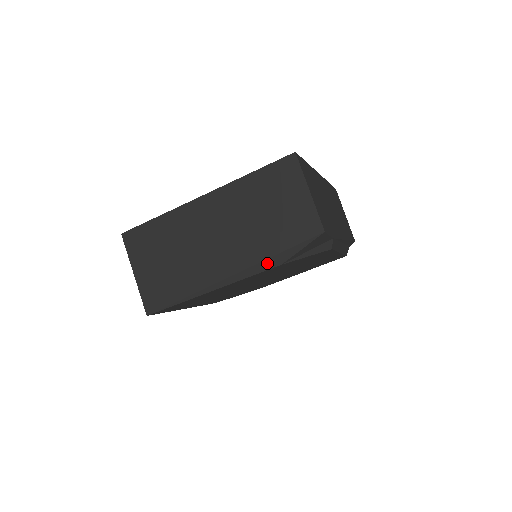
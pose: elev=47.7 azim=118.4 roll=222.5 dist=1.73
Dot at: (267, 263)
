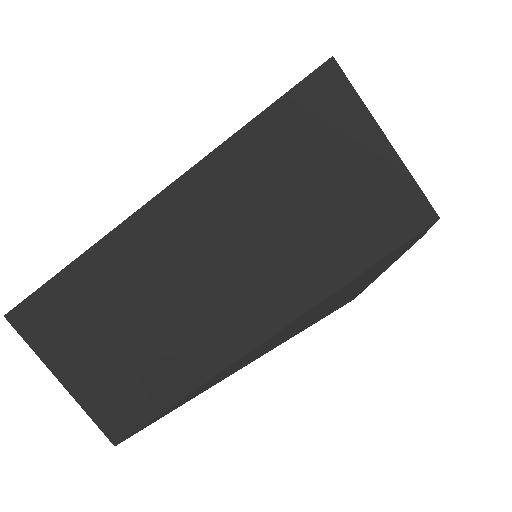
Dot at: (326, 305)
